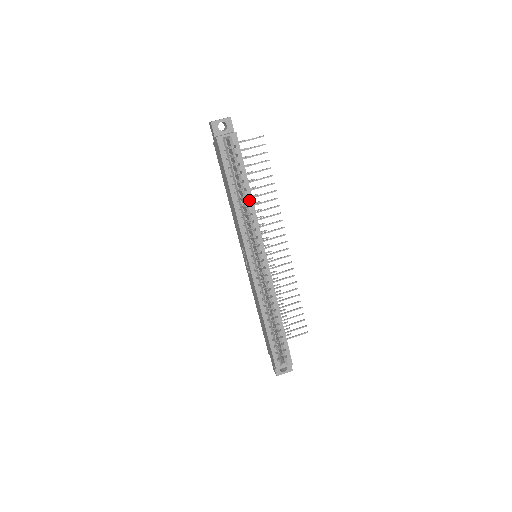
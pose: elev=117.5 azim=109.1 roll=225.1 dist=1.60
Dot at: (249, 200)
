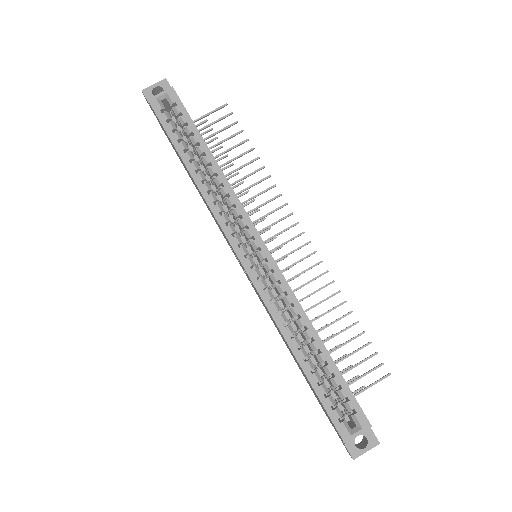
Dot at: (213, 167)
